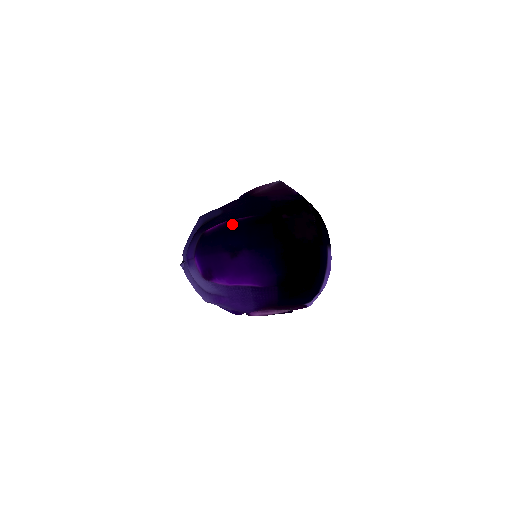
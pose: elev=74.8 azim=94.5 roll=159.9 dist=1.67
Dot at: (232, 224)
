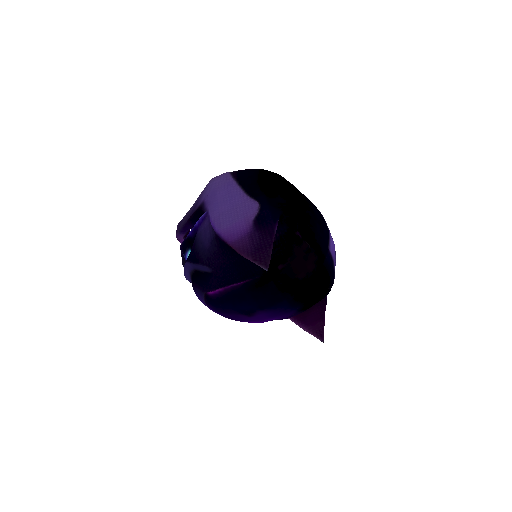
Dot at: (233, 292)
